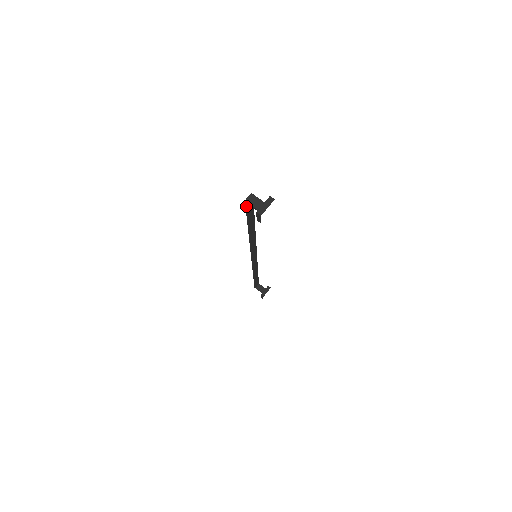
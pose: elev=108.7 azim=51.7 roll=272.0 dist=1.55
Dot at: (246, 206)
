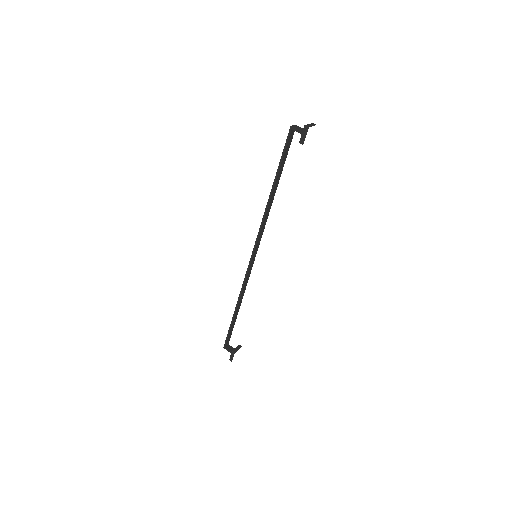
Dot at: (288, 136)
